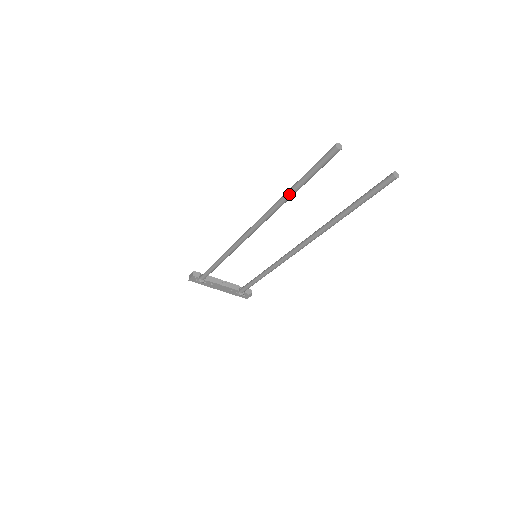
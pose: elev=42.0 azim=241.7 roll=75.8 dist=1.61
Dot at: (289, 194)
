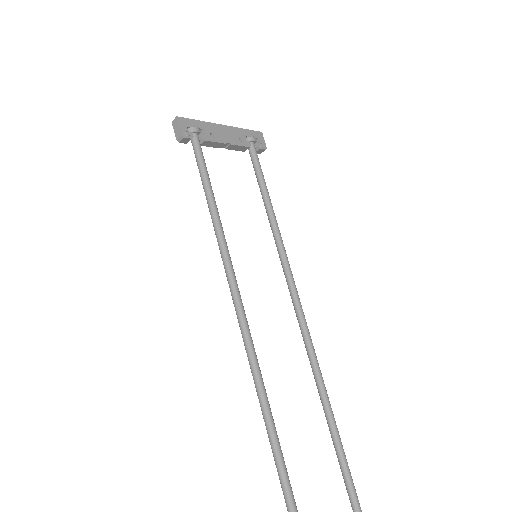
Dot at: (269, 440)
